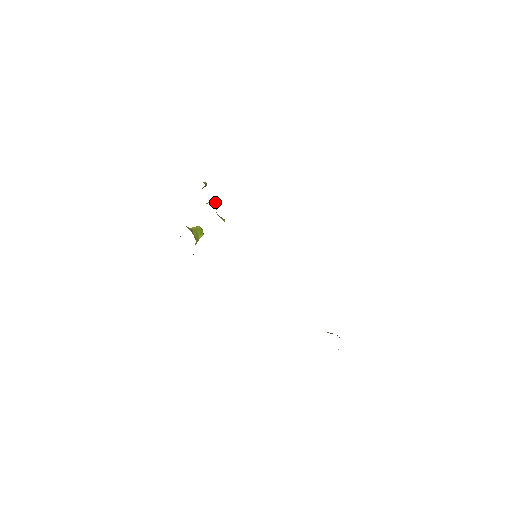
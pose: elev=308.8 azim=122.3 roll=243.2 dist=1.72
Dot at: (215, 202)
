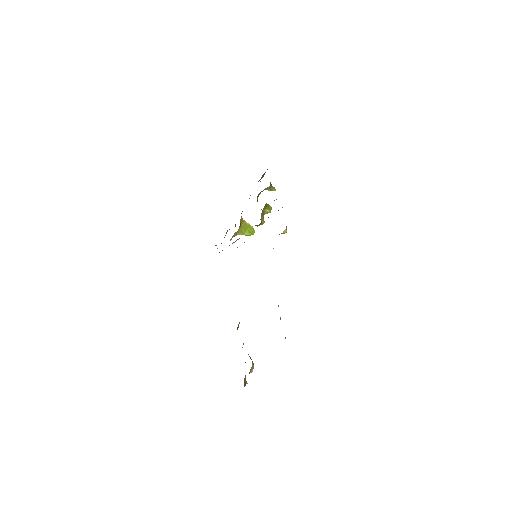
Dot at: (270, 207)
